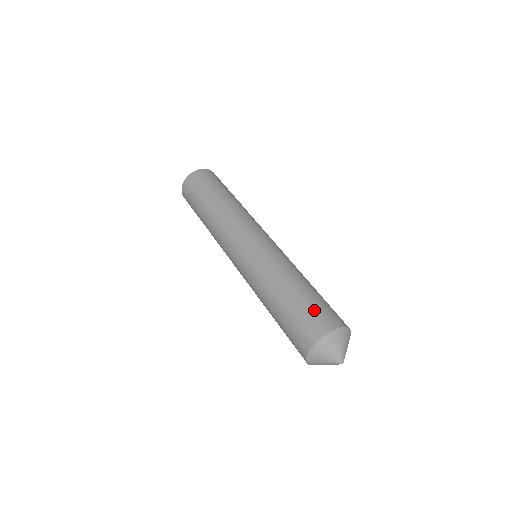
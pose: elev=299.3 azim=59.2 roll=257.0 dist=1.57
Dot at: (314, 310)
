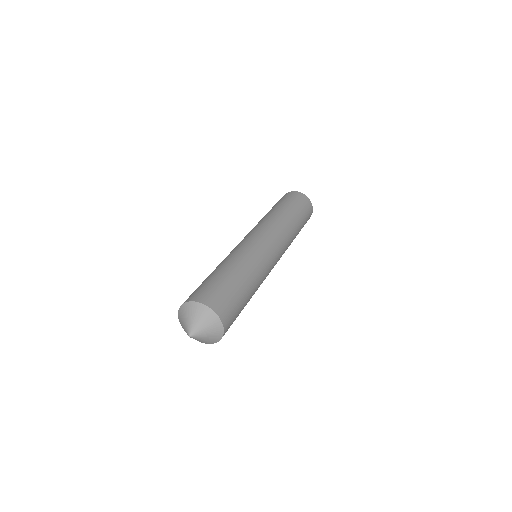
Dot at: (212, 287)
